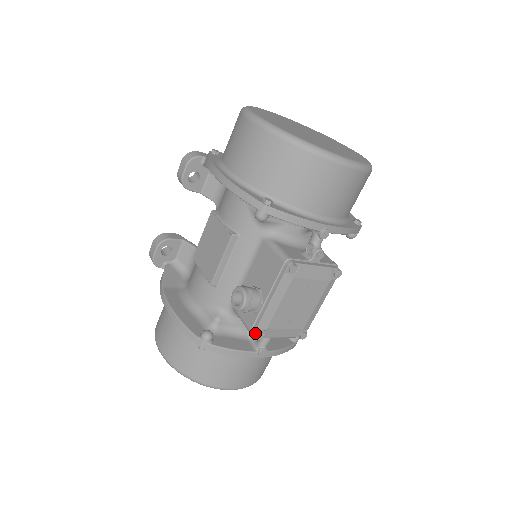
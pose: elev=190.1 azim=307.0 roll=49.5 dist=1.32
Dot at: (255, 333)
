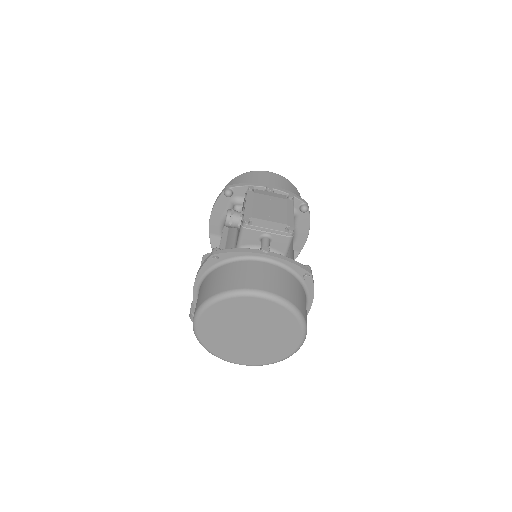
Dot at: (243, 221)
